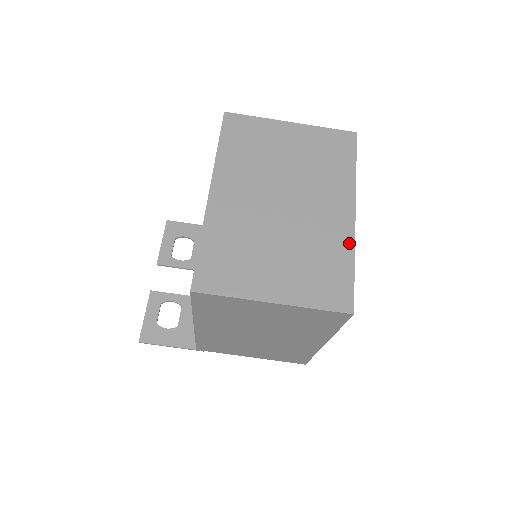
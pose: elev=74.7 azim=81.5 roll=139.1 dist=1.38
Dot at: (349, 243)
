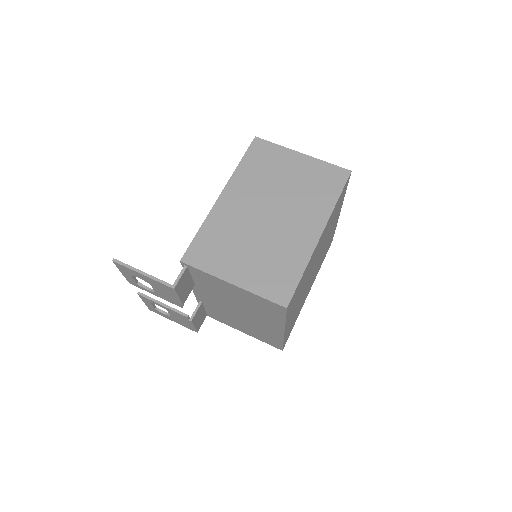
Dot at: occluded
